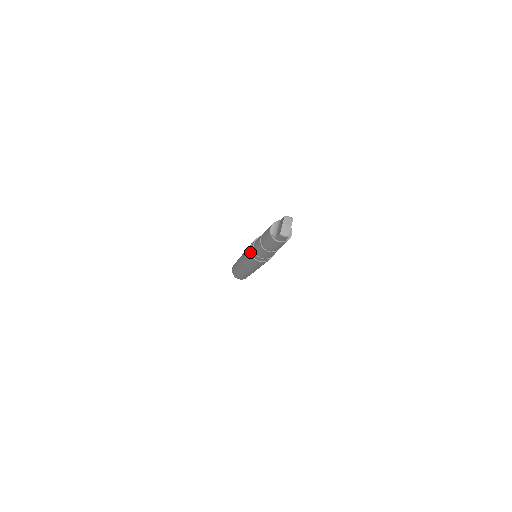
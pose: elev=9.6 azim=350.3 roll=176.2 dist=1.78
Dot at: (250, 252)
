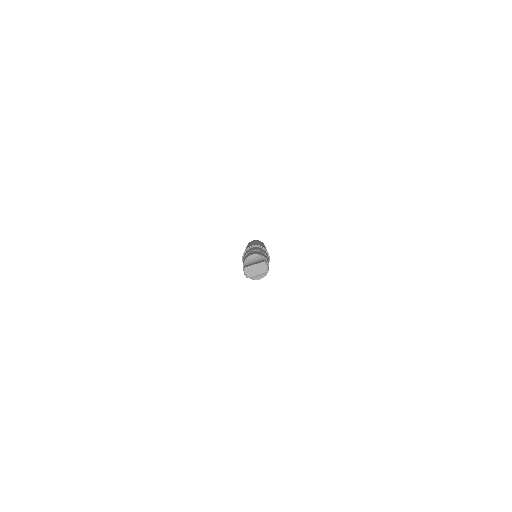
Dot at: occluded
